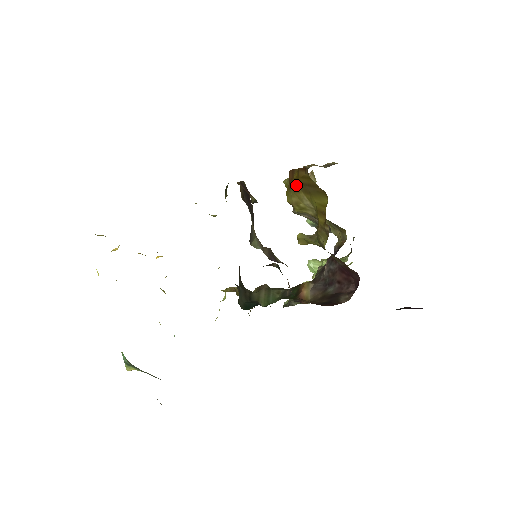
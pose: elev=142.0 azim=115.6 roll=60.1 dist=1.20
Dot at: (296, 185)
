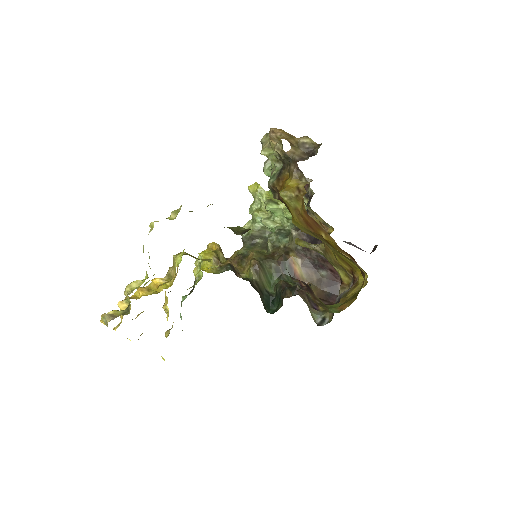
Dot at: (322, 238)
